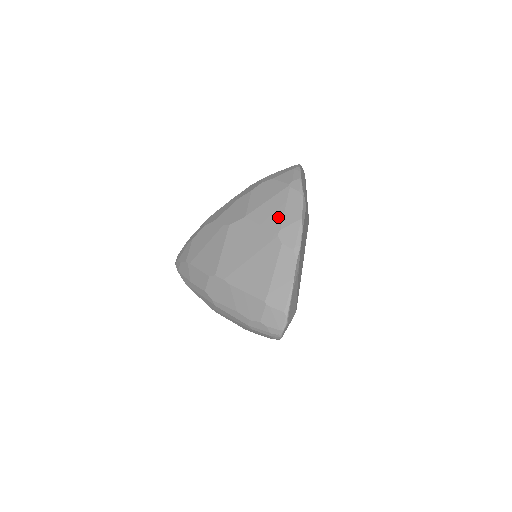
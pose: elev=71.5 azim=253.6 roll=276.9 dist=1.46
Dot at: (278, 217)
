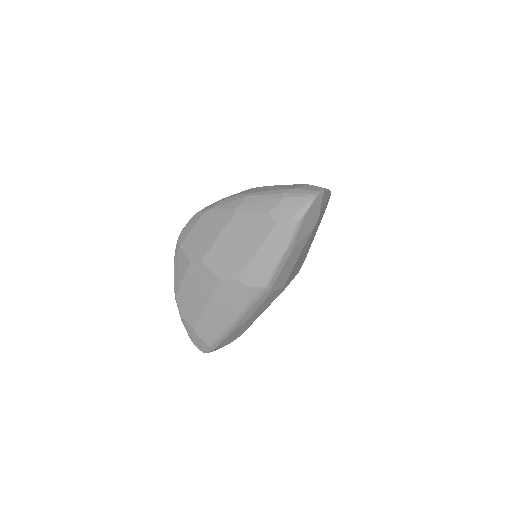
Dot at: occluded
